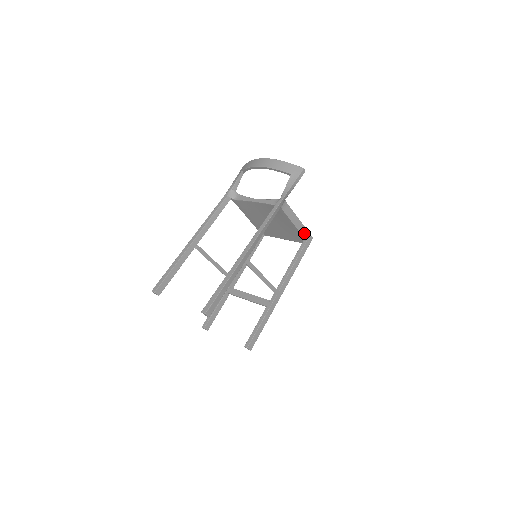
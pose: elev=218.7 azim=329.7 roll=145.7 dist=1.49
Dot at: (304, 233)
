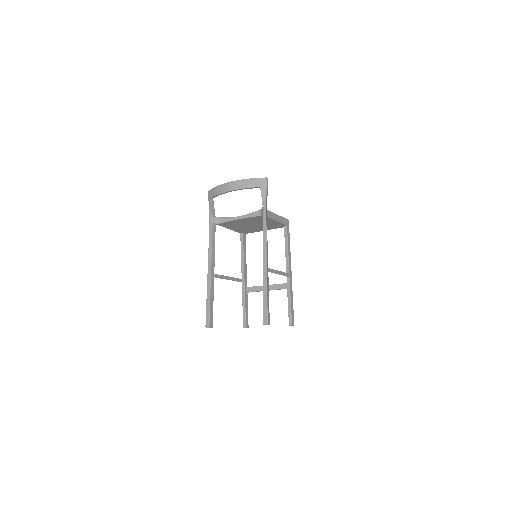
Dot at: (283, 221)
